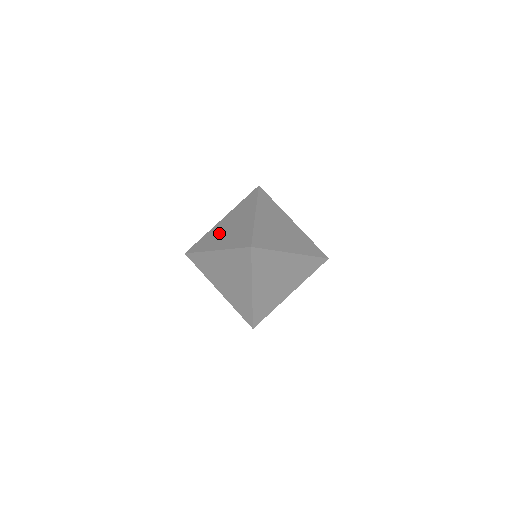
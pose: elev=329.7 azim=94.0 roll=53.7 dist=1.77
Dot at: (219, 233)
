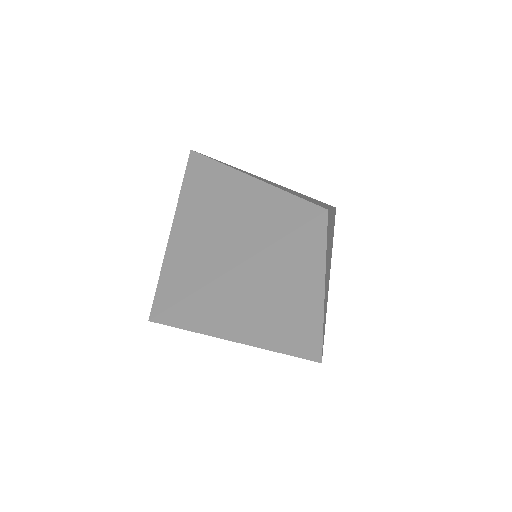
Dot at: (200, 244)
